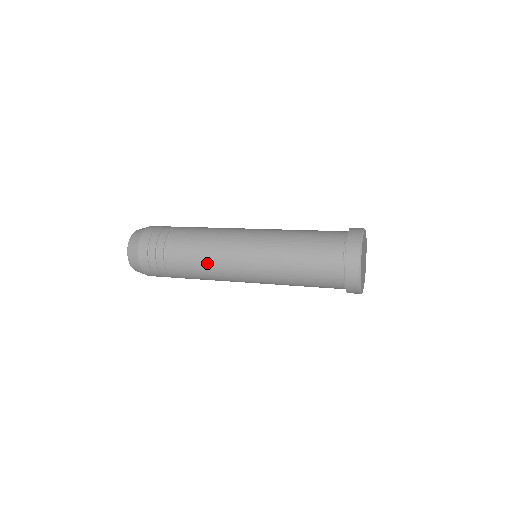
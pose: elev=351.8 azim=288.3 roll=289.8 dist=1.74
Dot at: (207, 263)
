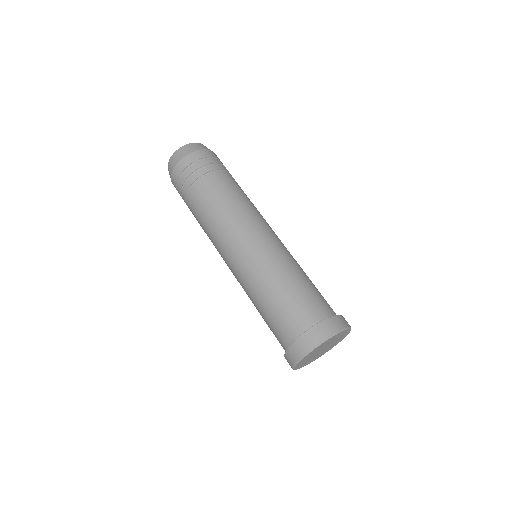
Dot at: occluded
